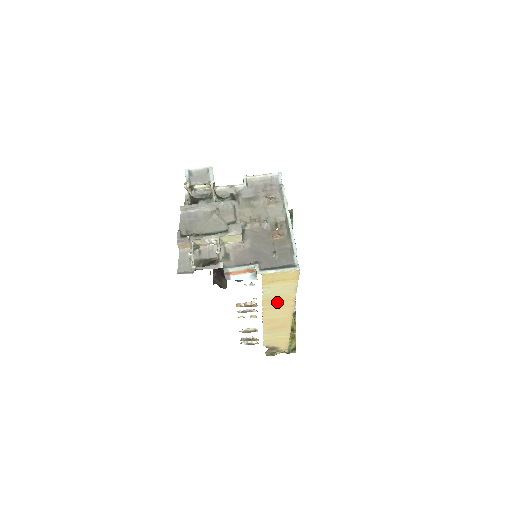
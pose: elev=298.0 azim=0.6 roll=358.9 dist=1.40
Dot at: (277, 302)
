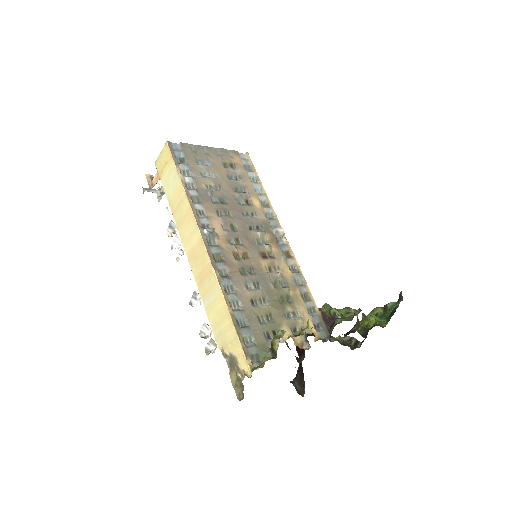
Dot at: (180, 208)
